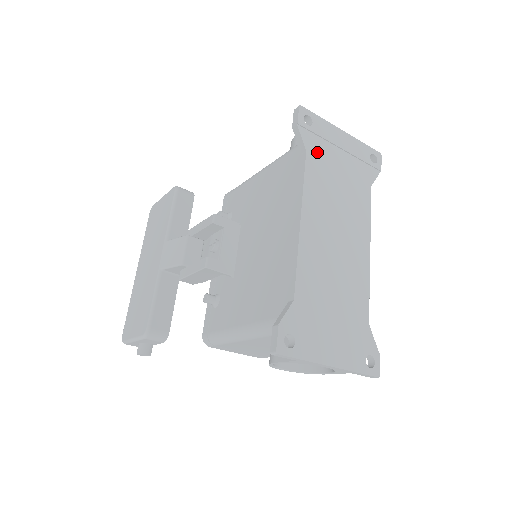
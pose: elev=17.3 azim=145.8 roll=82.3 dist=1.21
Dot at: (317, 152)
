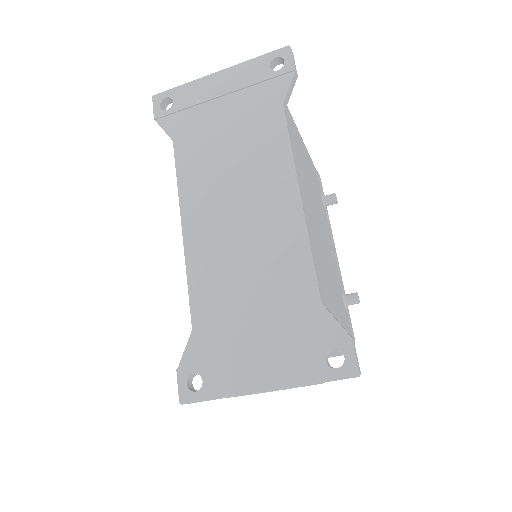
Dot at: (188, 130)
